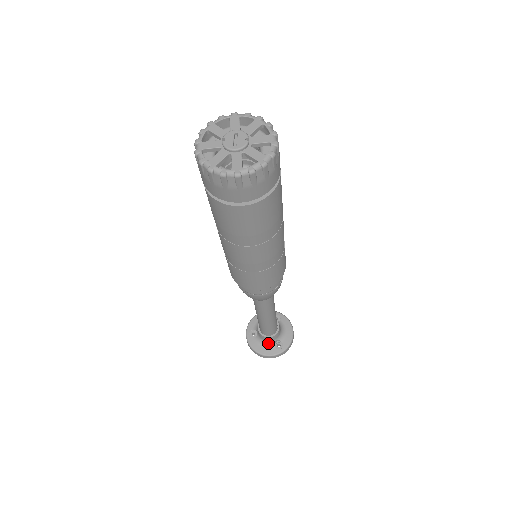
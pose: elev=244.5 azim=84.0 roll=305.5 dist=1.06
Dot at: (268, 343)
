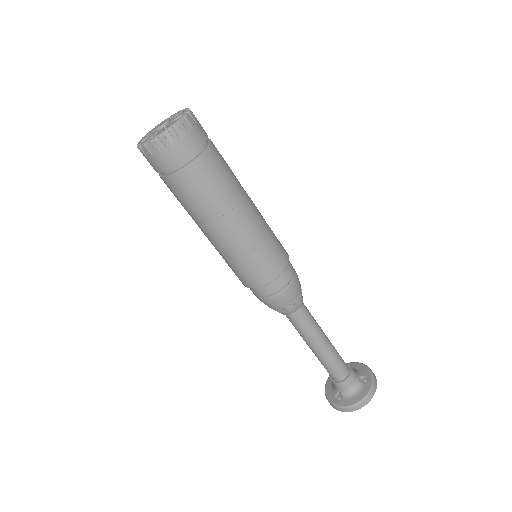
Dot at: (356, 387)
